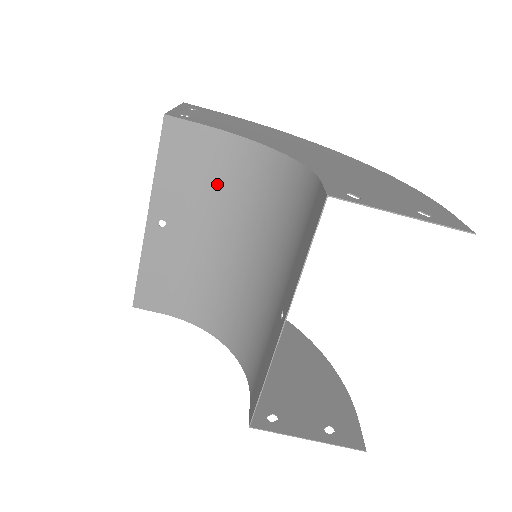
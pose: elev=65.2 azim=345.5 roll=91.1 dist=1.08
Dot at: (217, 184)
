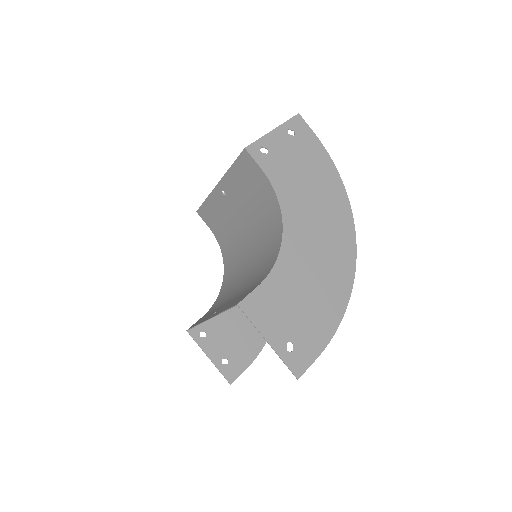
Dot at: (257, 205)
